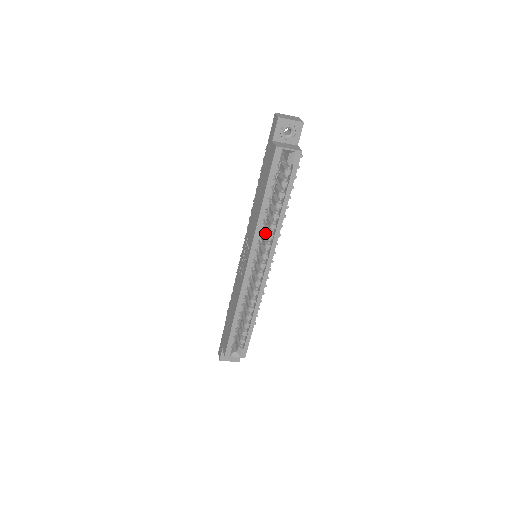
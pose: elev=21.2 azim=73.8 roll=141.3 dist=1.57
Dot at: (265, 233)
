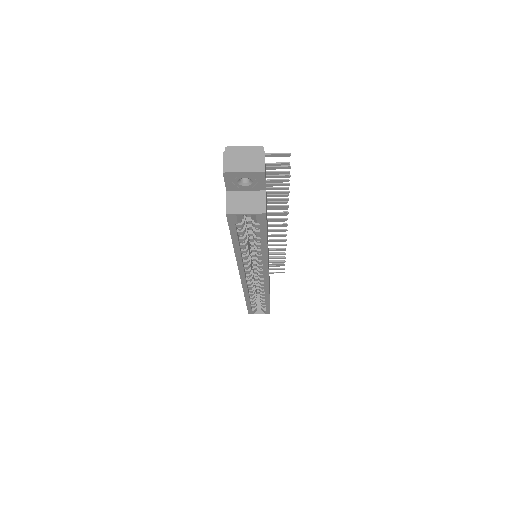
Dot at: occluded
